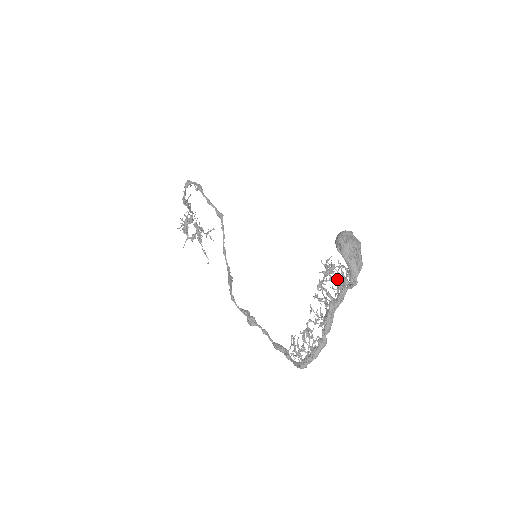
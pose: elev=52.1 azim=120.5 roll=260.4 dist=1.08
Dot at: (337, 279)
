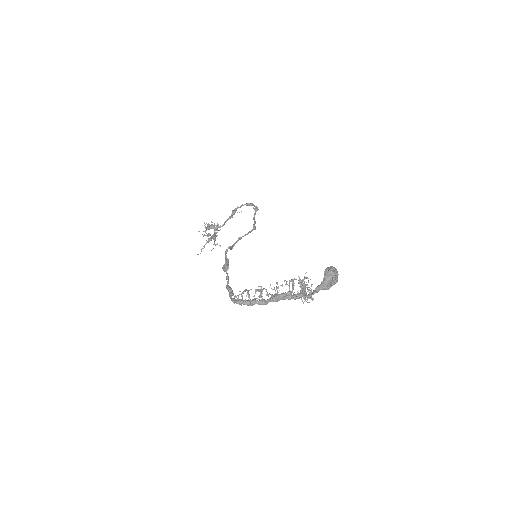
Dot at: (304, 288)
